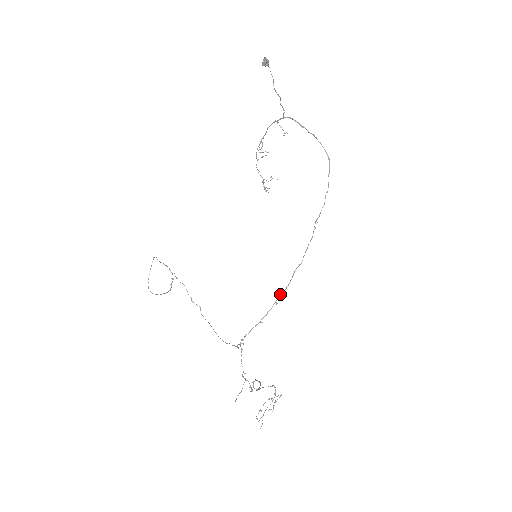
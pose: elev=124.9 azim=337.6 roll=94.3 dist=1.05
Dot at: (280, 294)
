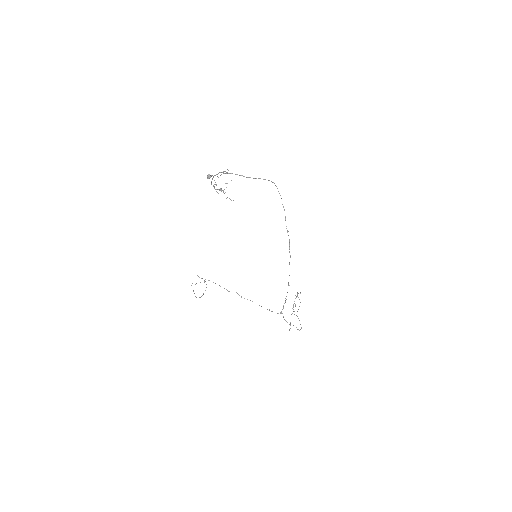
Dot at: occluded
